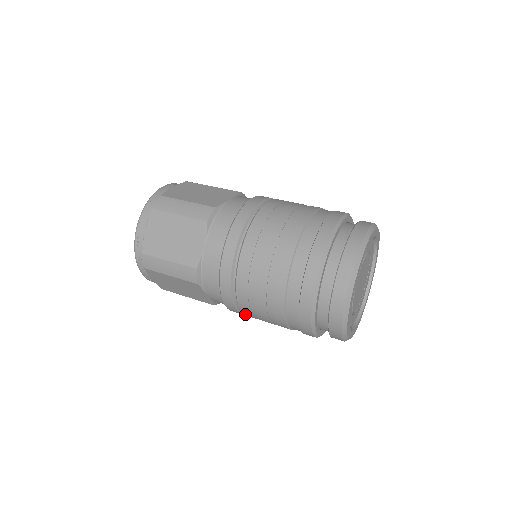
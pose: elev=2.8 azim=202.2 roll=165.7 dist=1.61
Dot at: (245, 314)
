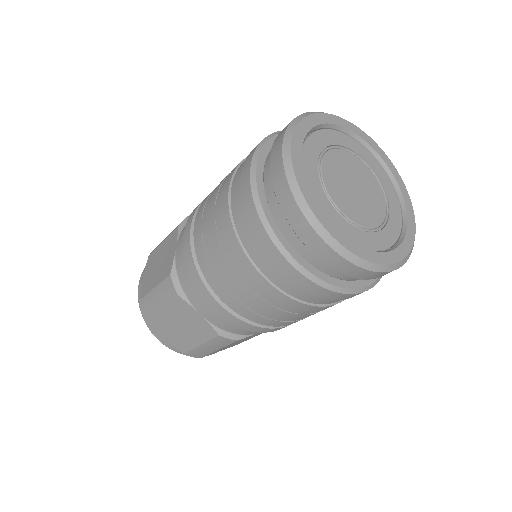
Dot at: (235, 309)
